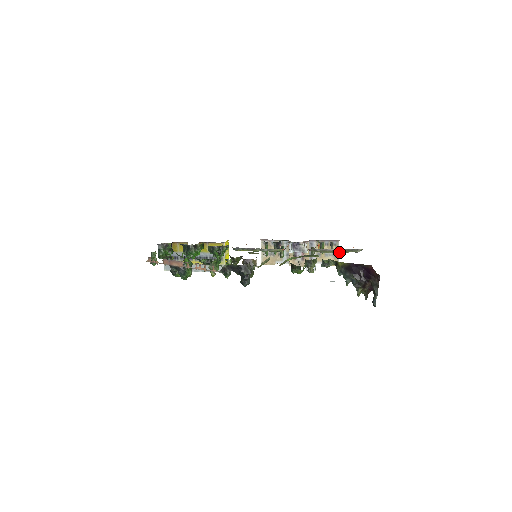
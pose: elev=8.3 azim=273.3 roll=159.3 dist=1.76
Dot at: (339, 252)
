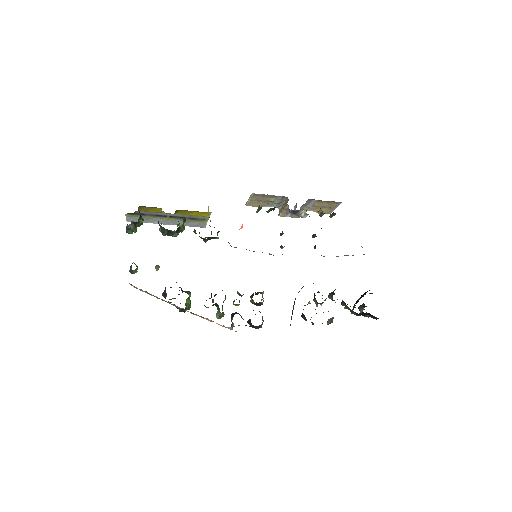
Dot at: (345, 255)
